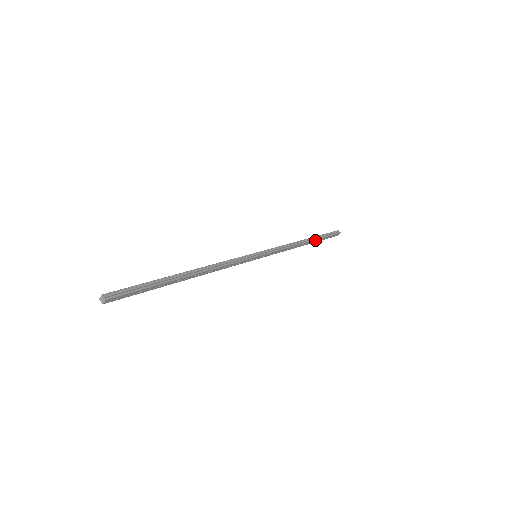
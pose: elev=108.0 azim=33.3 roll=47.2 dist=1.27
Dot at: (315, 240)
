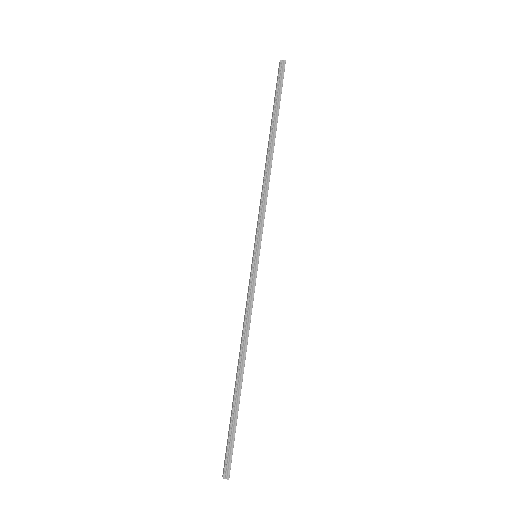
Dot at: (276, 129)
